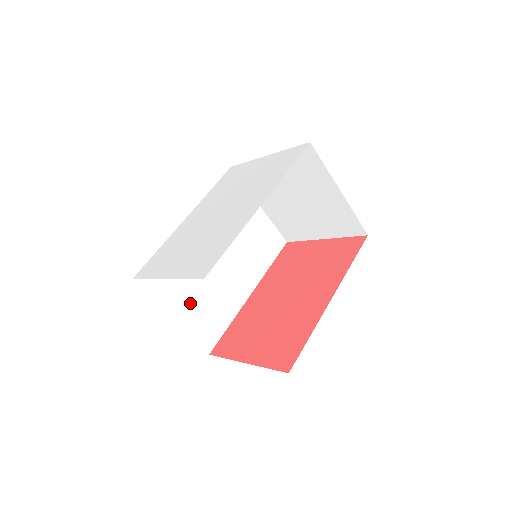
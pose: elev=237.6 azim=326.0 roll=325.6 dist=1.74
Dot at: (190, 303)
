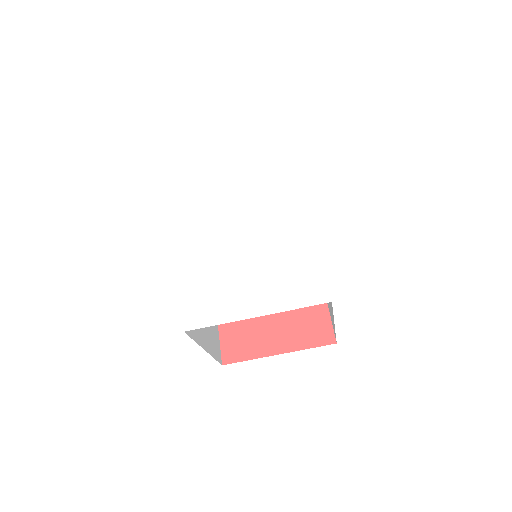
Dot at: occluded
